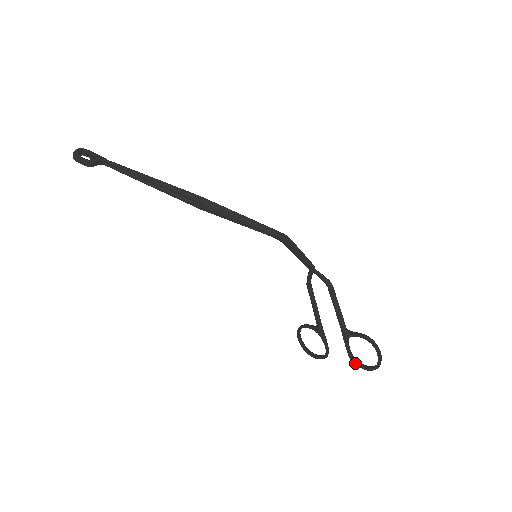
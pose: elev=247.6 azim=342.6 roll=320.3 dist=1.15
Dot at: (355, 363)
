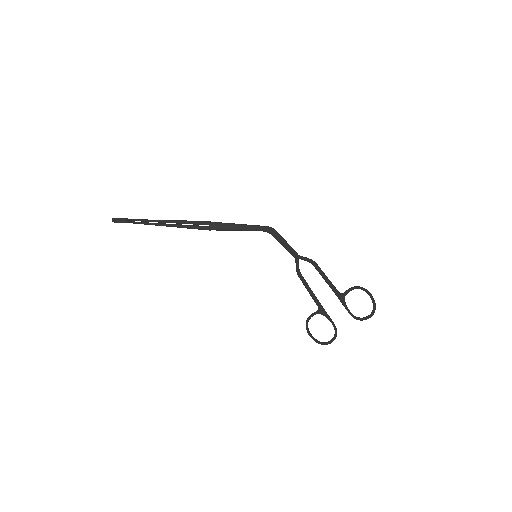
Dot at: (359, 319)
